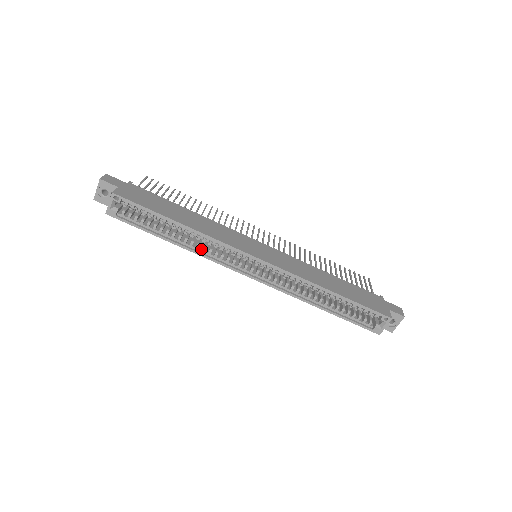
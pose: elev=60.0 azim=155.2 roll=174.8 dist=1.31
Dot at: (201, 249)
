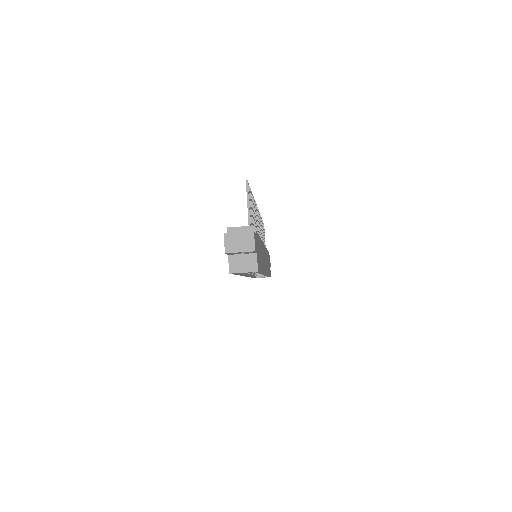
Dot at: occluded
